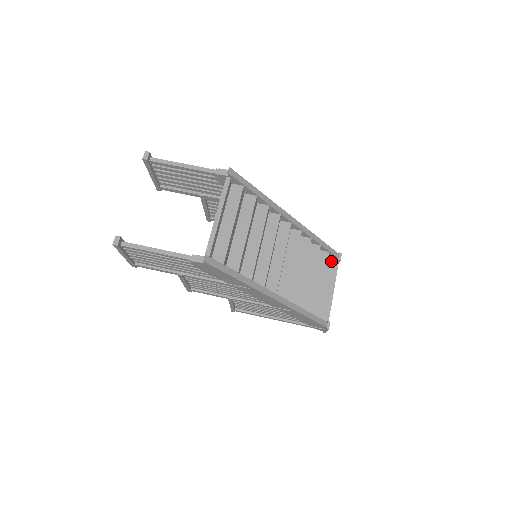
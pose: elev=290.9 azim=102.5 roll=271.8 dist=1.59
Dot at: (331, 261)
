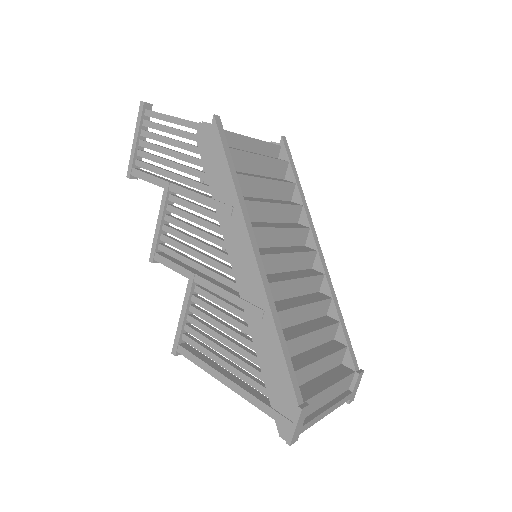
Dot at: (344, 368)
